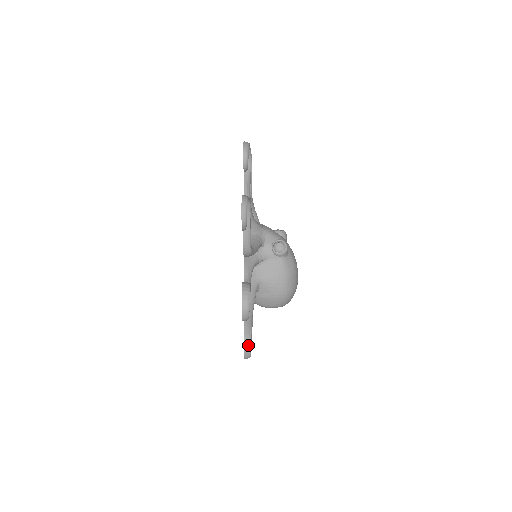
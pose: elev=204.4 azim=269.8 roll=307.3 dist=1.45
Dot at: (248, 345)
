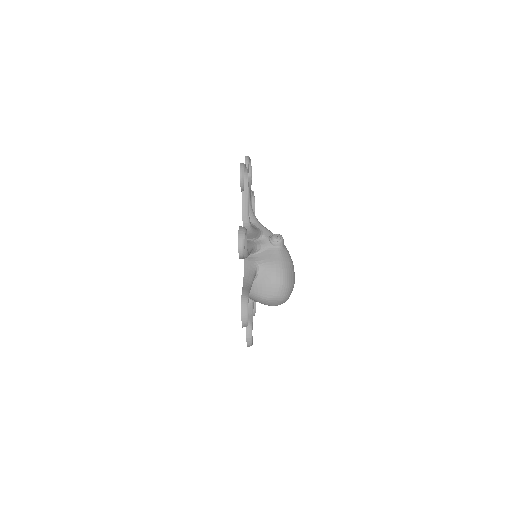
Dot at: (245, 304)
